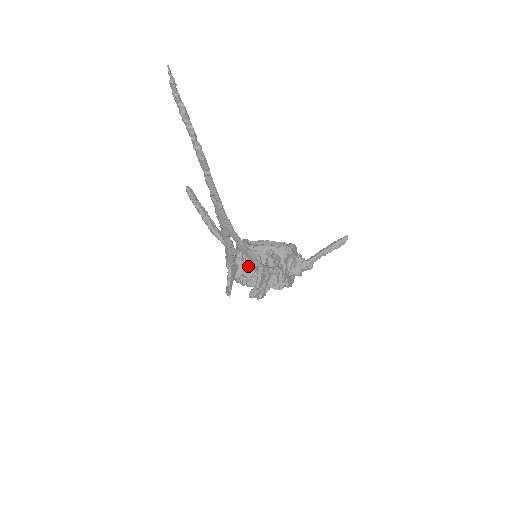
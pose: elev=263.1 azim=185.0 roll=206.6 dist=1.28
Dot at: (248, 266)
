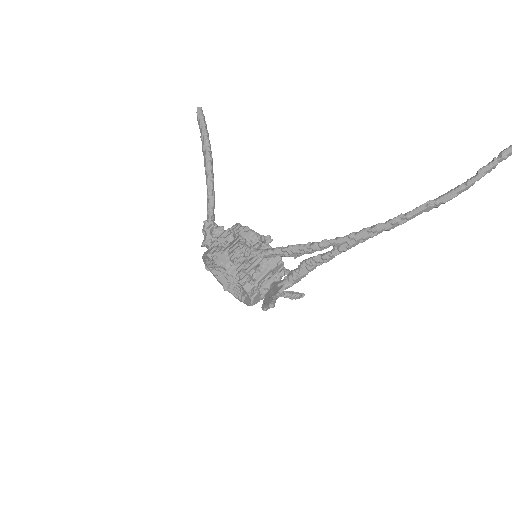
Dot at: occluded
